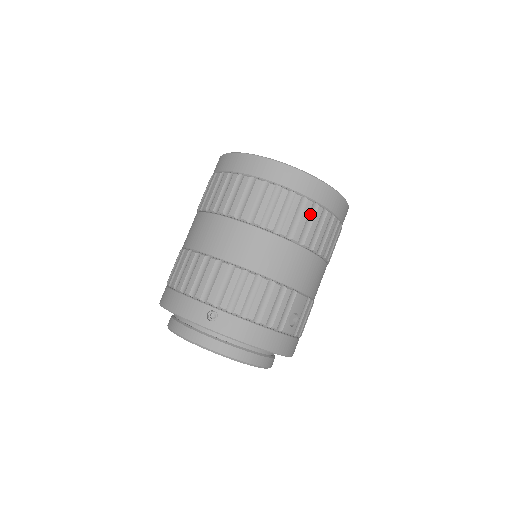
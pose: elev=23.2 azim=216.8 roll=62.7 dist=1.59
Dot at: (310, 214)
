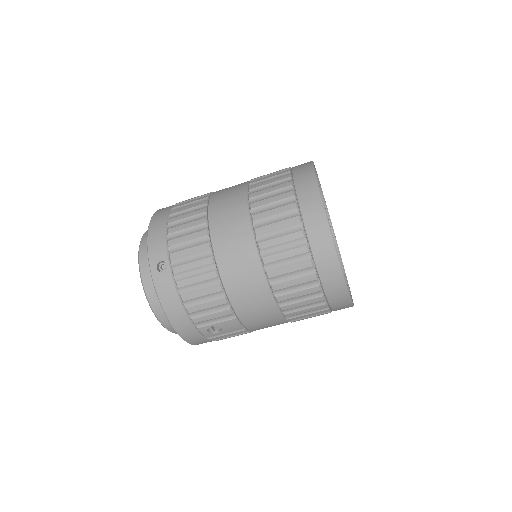
Dot at: (305, 284)
